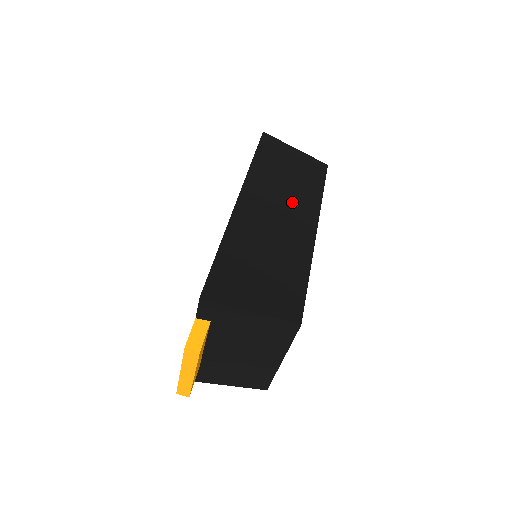
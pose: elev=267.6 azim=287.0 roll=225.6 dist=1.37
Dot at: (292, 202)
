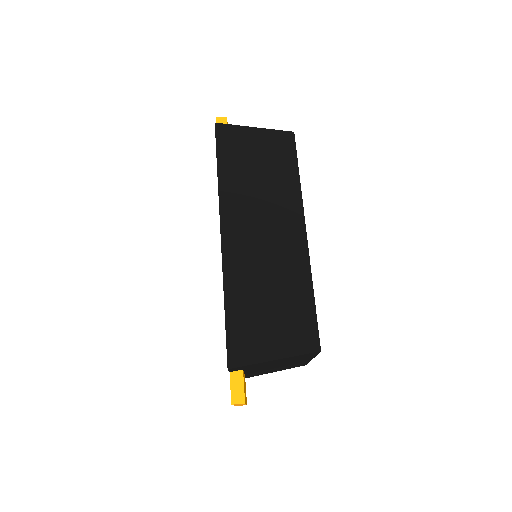
Dot at: (273, 208)
